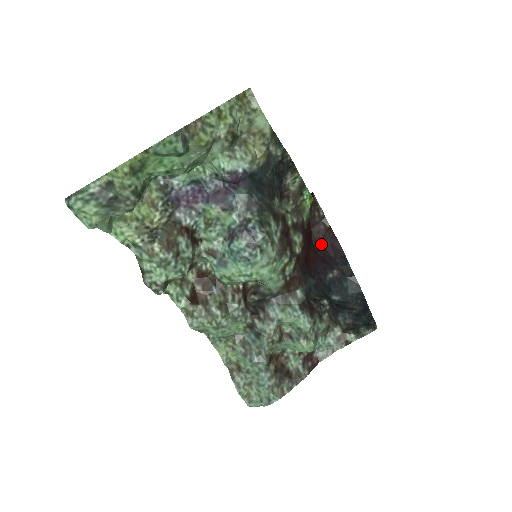
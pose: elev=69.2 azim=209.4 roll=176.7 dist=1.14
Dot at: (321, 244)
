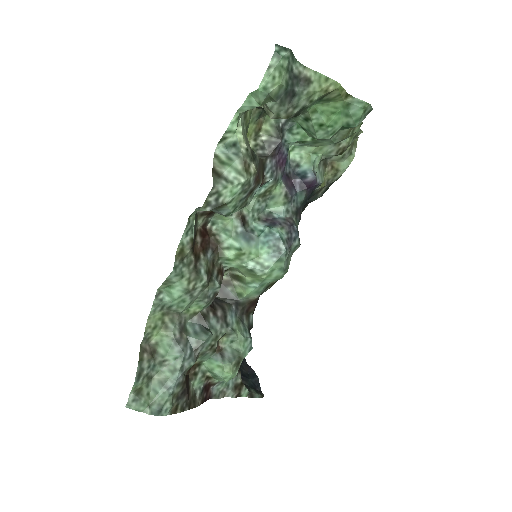
Dot at: occluded
